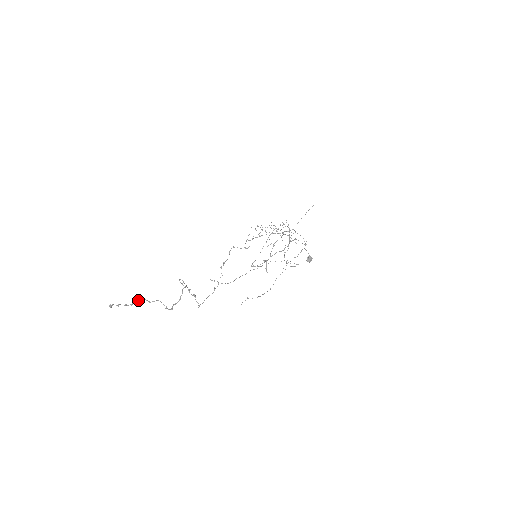
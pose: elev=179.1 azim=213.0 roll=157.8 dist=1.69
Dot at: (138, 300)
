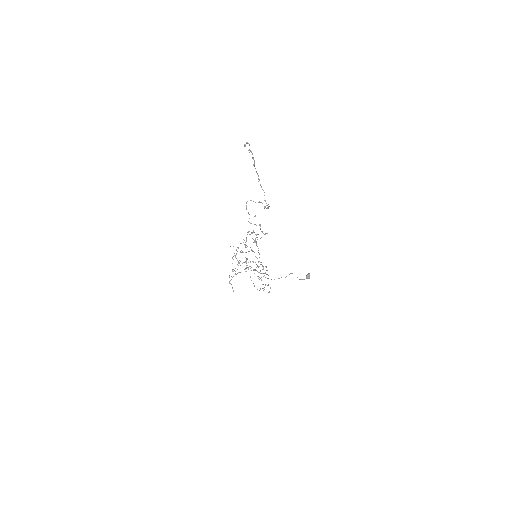
Dot at: (255, 168)
